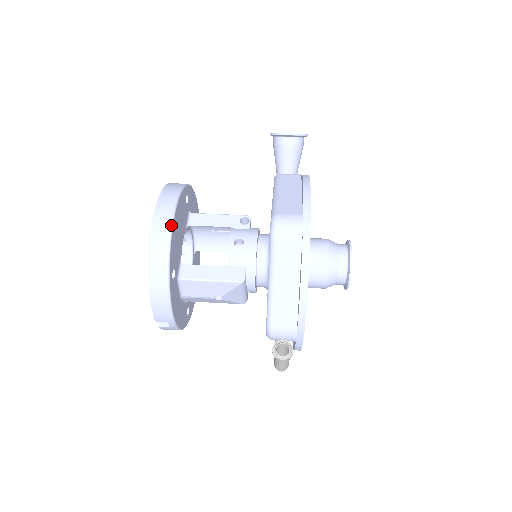
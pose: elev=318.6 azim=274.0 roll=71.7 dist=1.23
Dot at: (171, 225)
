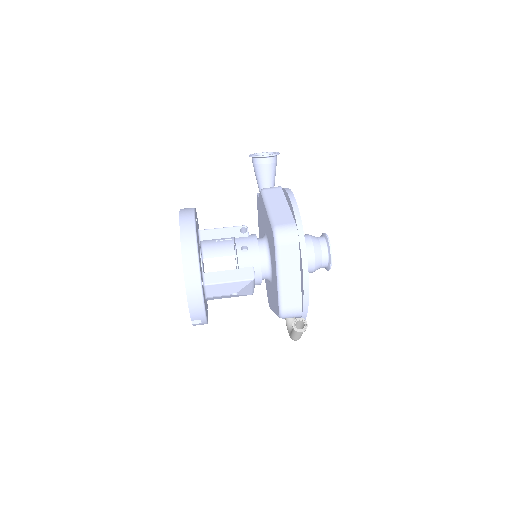
Dot at: (196, 246)
